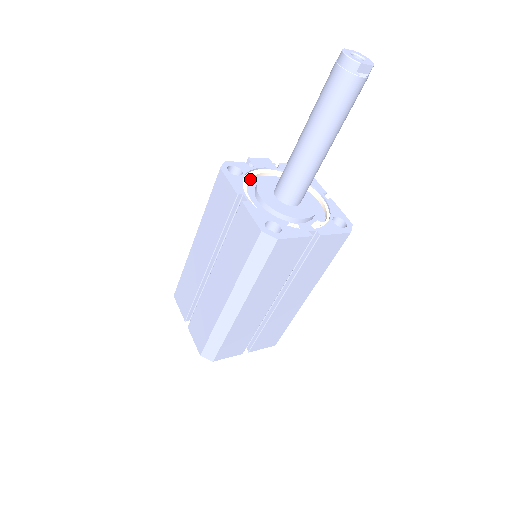
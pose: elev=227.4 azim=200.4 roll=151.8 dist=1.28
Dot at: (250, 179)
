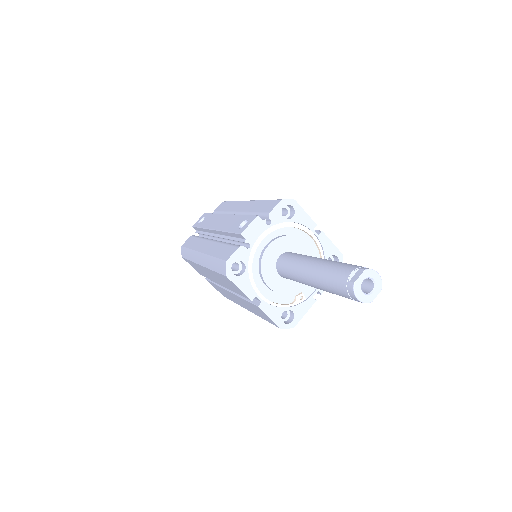
Dot at: (251, 261)
